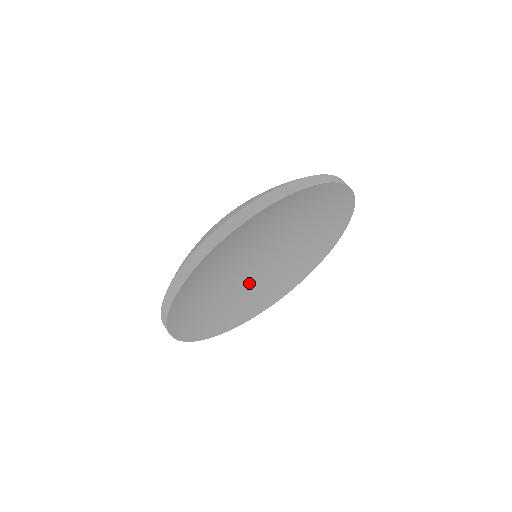
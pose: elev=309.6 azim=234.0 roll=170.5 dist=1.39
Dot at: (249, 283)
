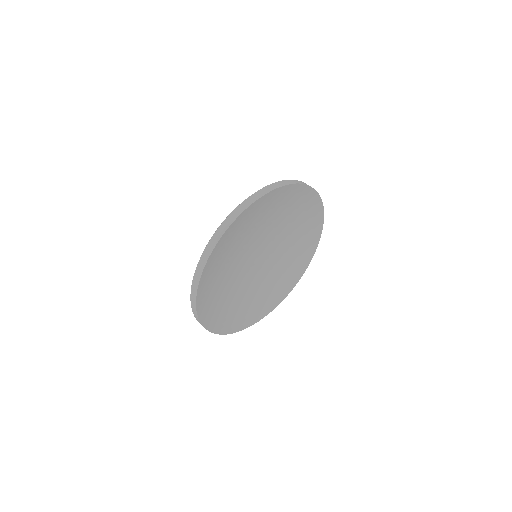
Dot at: (260, 279)
